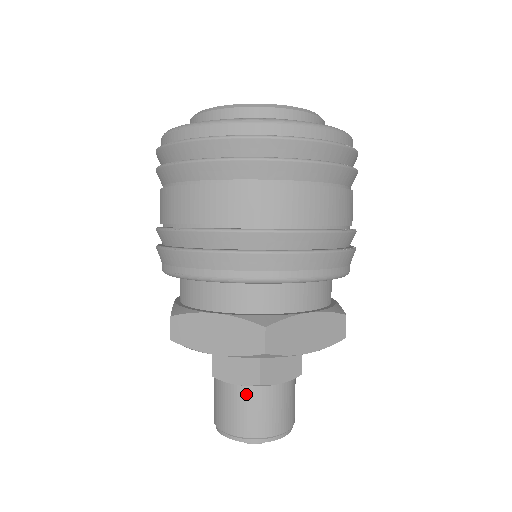
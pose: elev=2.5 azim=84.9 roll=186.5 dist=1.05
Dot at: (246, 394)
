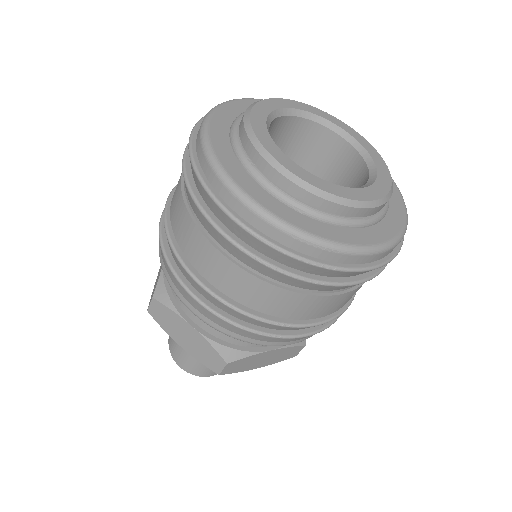
Dot at: occluded
